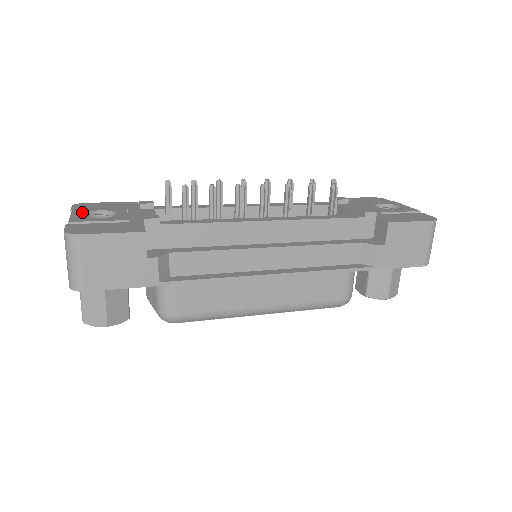
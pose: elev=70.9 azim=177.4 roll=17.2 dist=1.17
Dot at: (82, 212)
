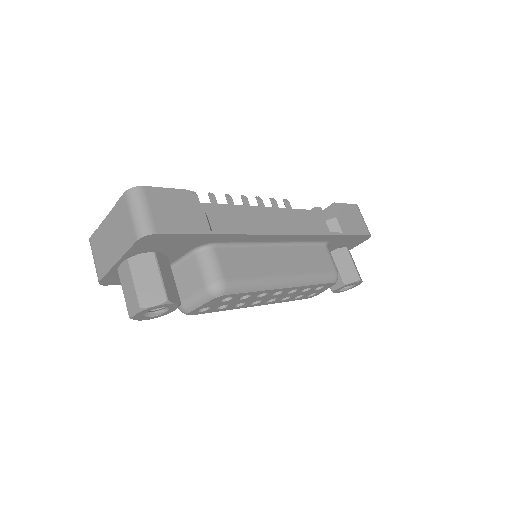
Dot at: occluded
